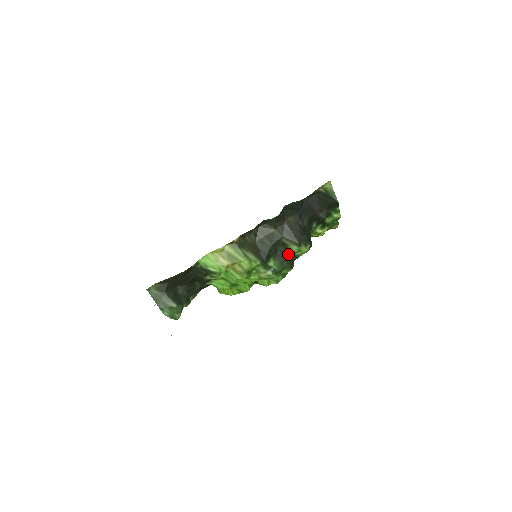
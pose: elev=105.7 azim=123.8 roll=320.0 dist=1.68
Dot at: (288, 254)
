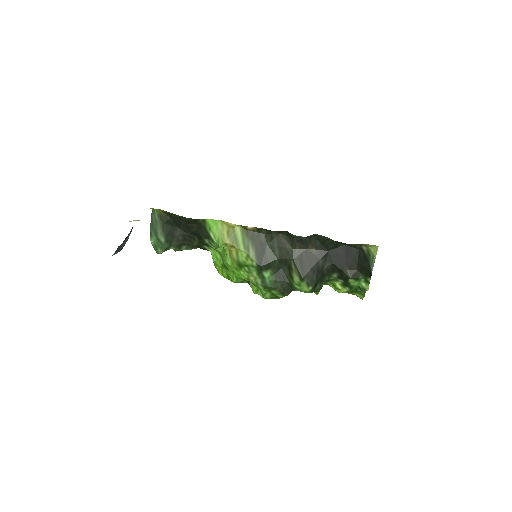
Dot at: (288, 279)
